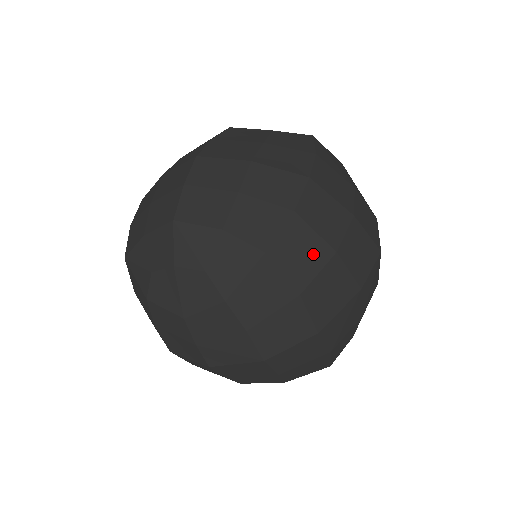
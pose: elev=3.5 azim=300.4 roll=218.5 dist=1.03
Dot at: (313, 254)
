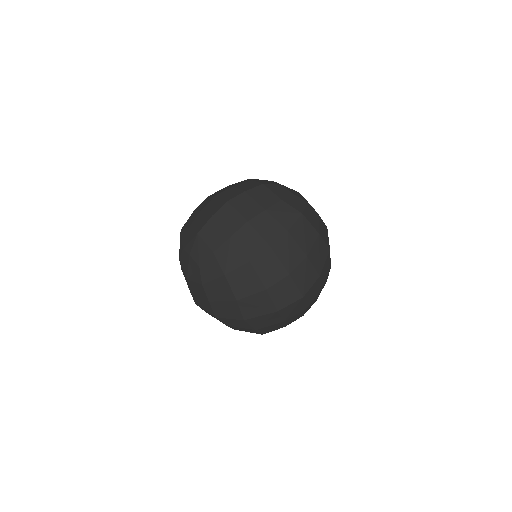
Dot at: (252, 285)
